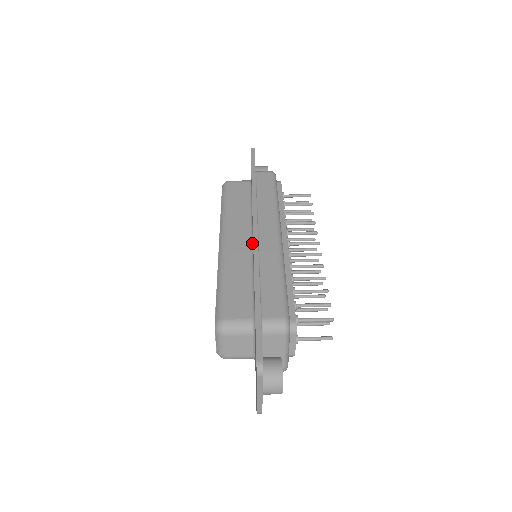
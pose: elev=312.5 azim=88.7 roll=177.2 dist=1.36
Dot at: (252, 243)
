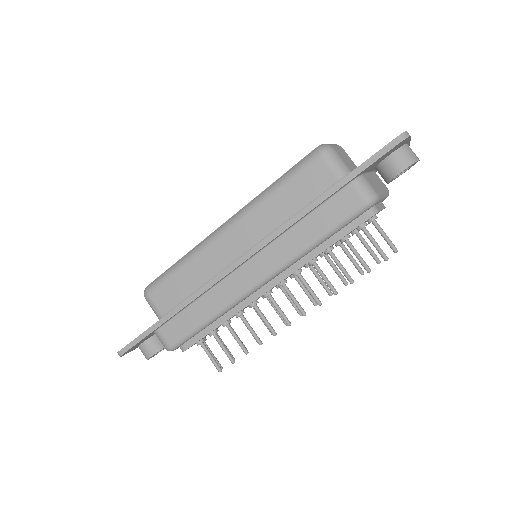
Dot at: occluded
